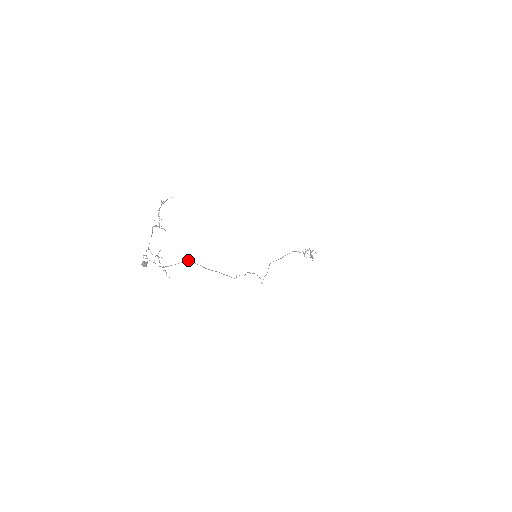
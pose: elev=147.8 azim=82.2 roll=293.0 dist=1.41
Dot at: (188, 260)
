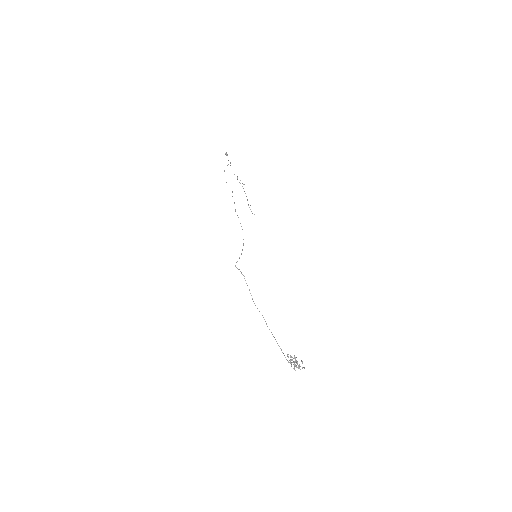
Dot at: occluded
